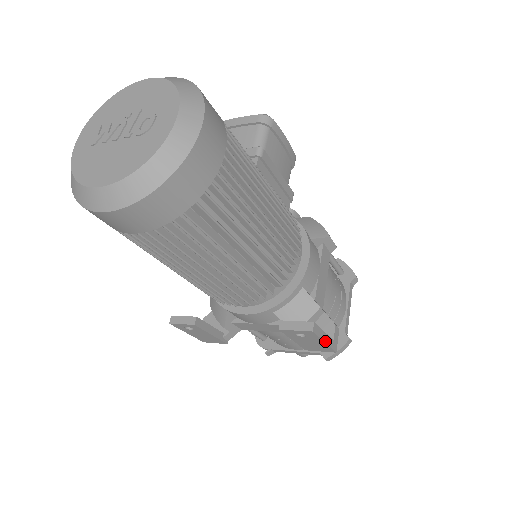
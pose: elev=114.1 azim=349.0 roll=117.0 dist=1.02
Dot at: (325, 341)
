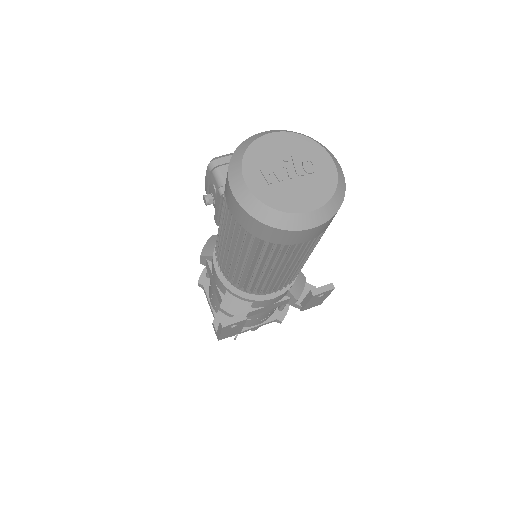
Dot at: (327, 296)
